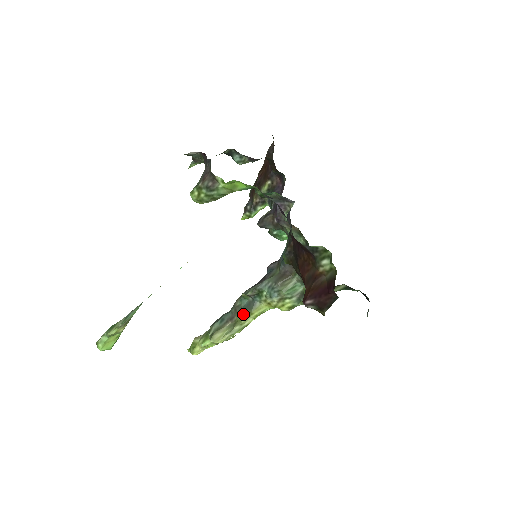
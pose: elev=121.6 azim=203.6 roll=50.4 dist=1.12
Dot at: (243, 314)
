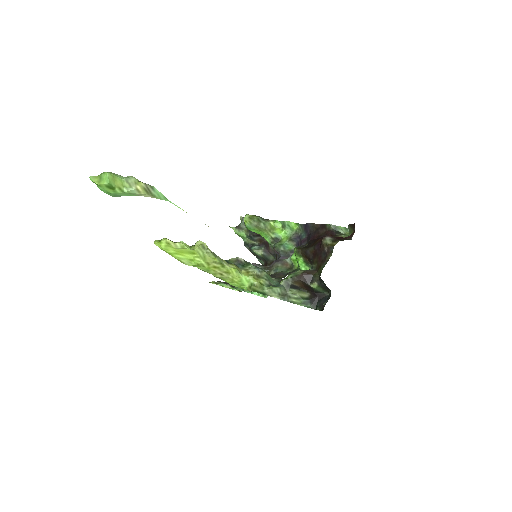
Dot at: occluded
